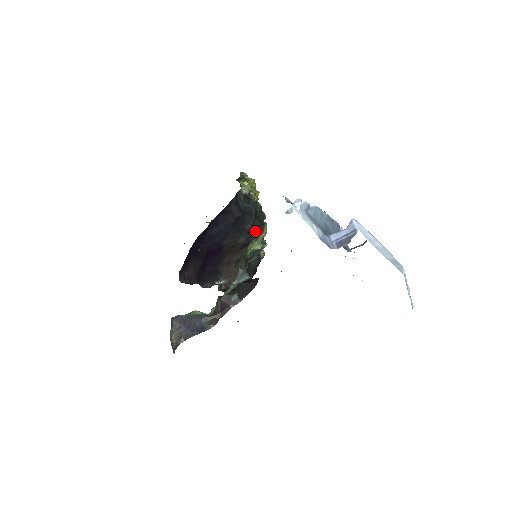
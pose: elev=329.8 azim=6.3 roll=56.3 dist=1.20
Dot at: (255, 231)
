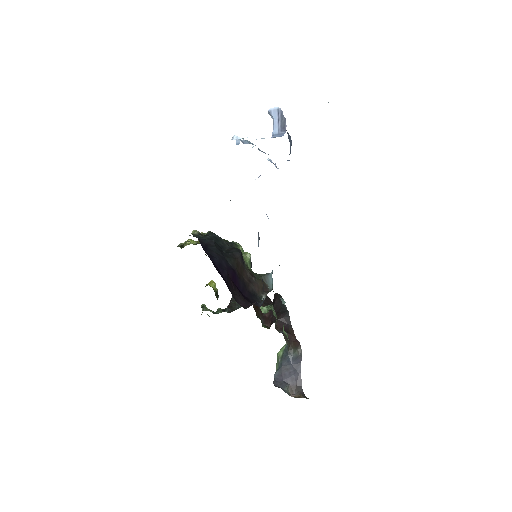
Dot at: occluded
